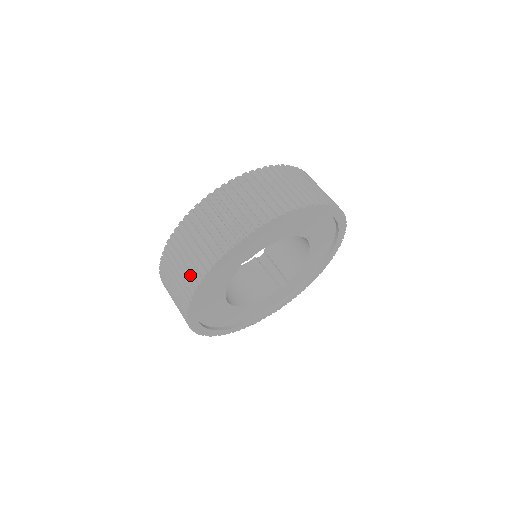
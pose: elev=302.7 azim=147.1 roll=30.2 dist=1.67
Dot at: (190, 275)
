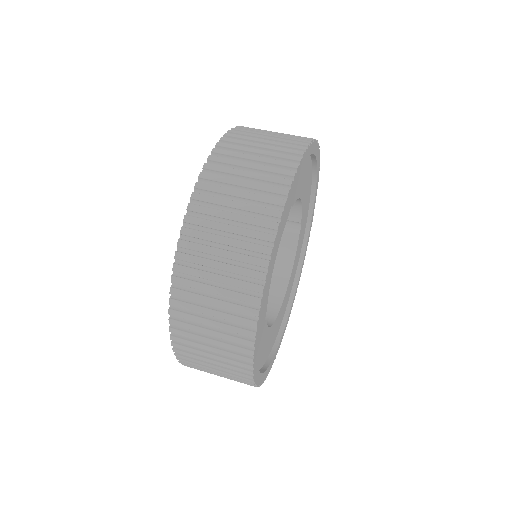
Dot at: occluded
